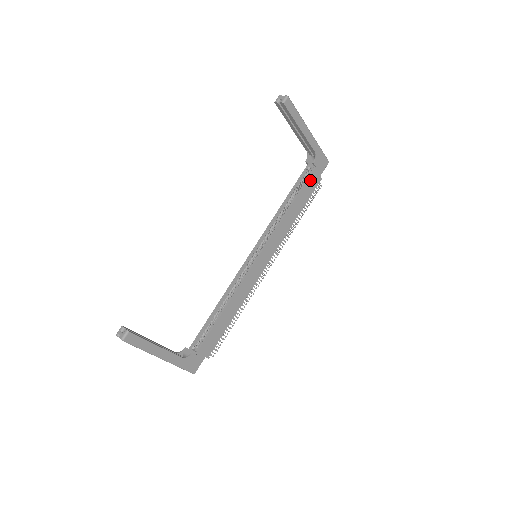
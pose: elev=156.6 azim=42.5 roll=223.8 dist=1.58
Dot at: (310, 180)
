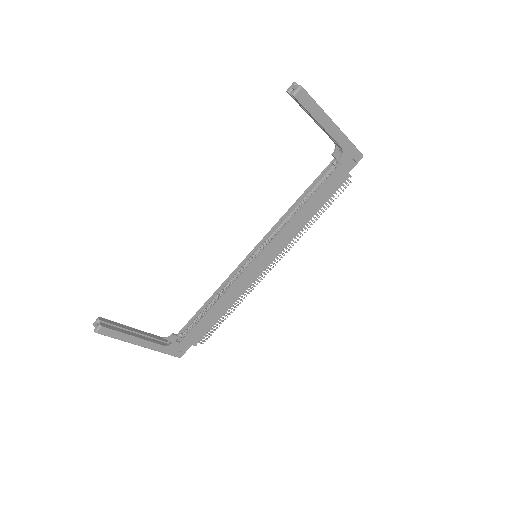
Dot at: (332, 178)
